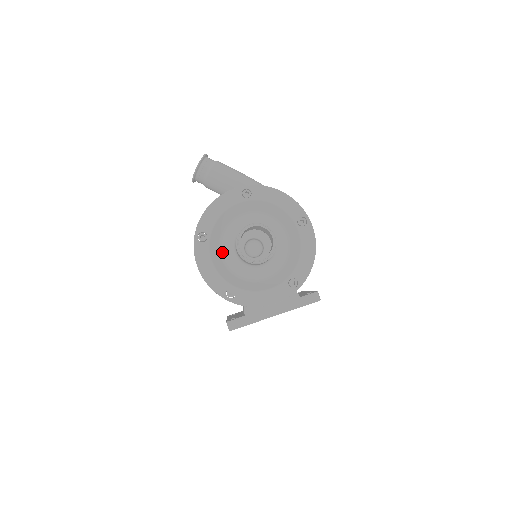
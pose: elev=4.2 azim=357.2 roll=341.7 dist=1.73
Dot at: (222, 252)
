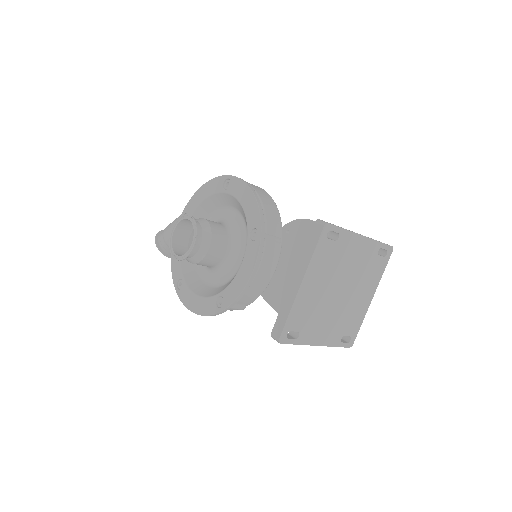
Dot at: (205, 280)
